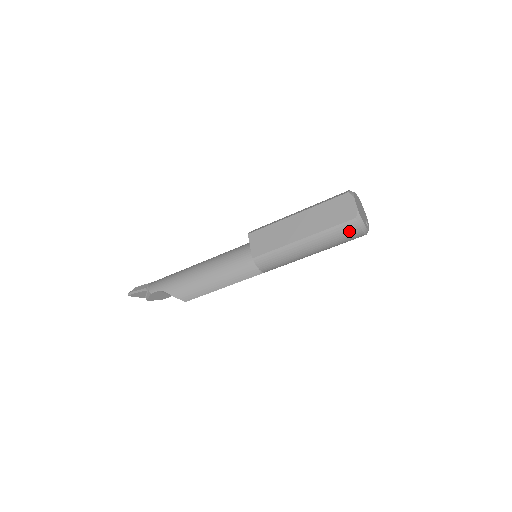
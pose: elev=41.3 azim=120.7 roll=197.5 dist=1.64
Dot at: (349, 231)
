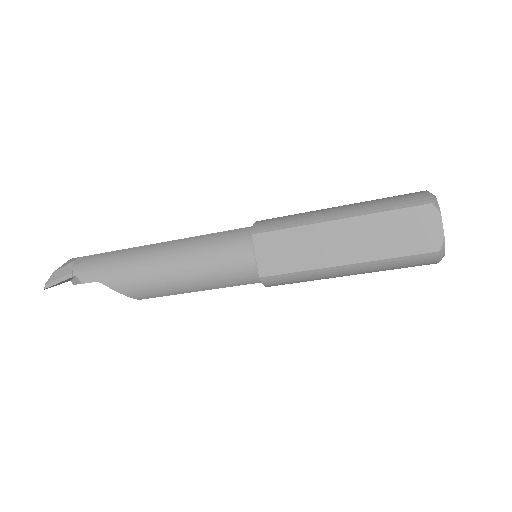
Dot at: (420, 263)
